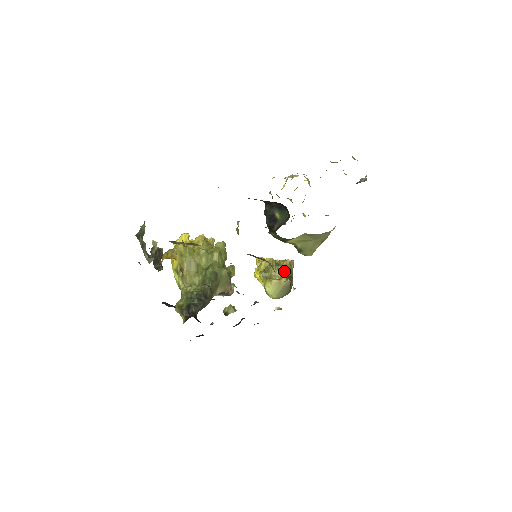
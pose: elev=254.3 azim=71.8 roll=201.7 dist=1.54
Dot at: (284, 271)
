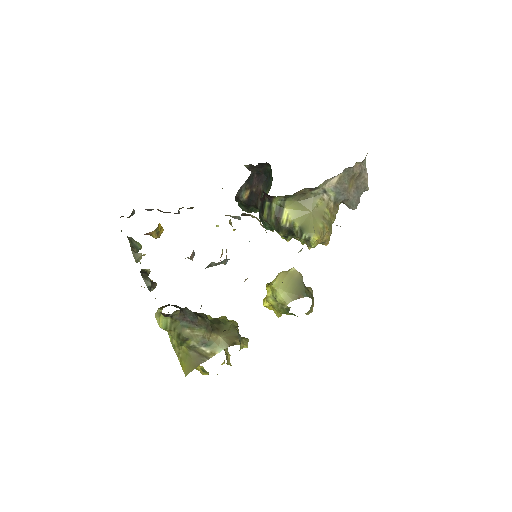
Dot at: occluded
